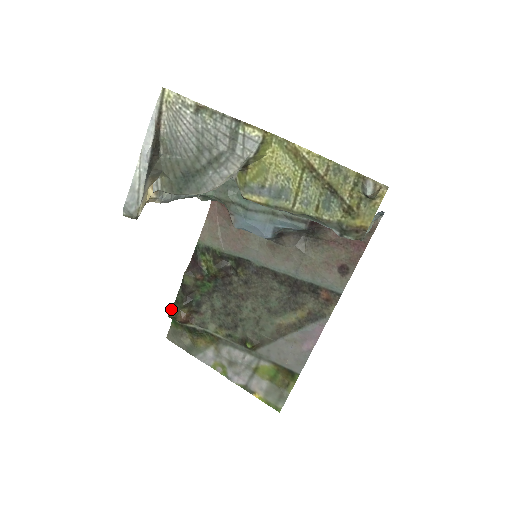
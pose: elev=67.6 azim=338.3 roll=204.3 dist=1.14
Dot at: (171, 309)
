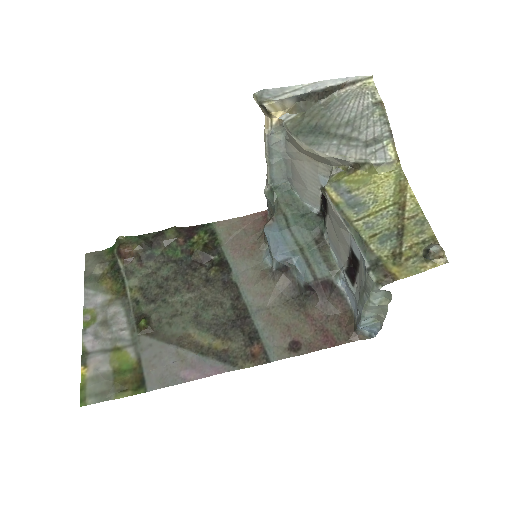
Dot at: (128, 236)
